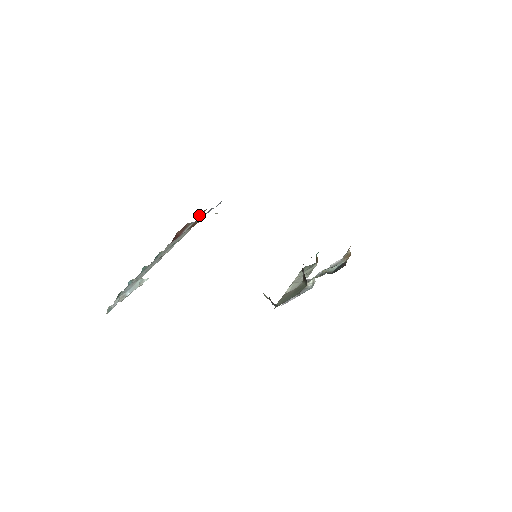
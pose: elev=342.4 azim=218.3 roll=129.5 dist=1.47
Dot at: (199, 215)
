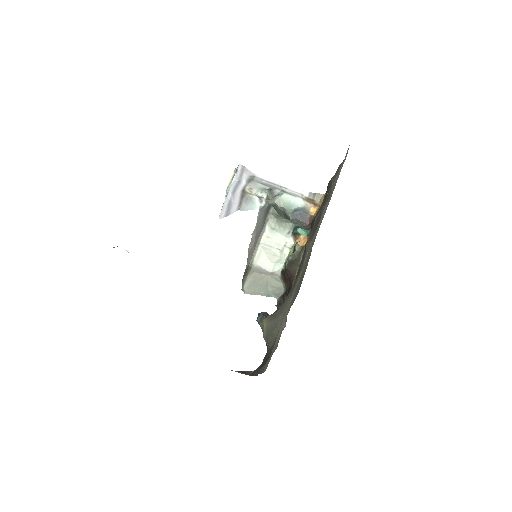
Dot at: occluded
